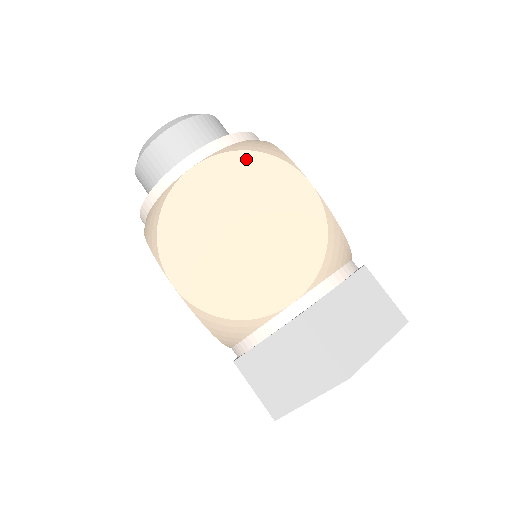
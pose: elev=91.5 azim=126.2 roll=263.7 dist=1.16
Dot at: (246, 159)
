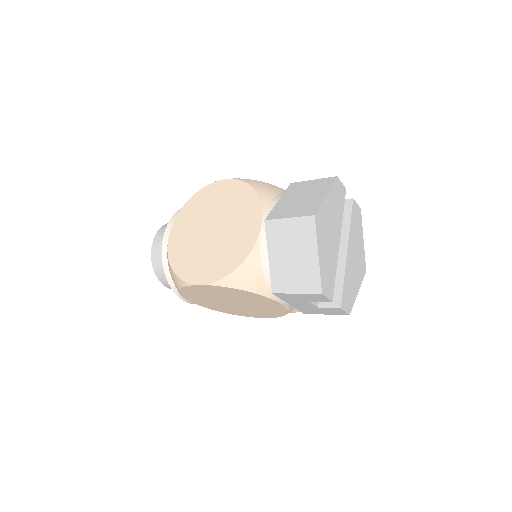
Dot at: (189, 205)
